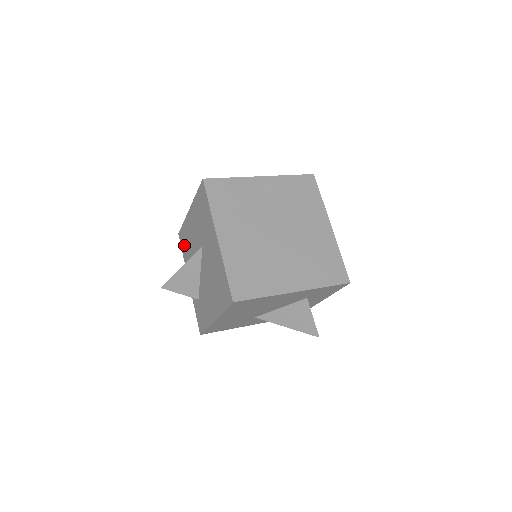
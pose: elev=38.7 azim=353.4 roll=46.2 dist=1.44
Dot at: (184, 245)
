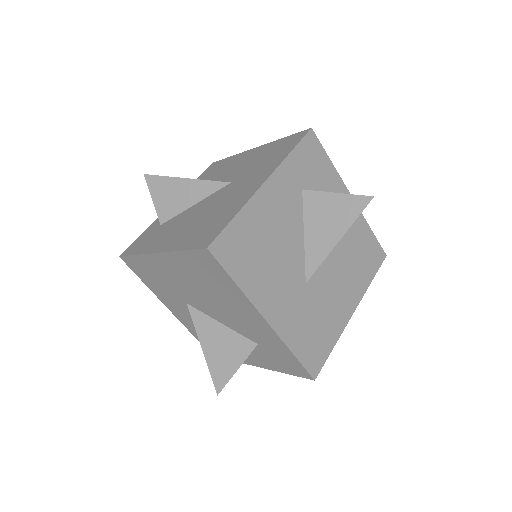
Dot at: (207, 173)
